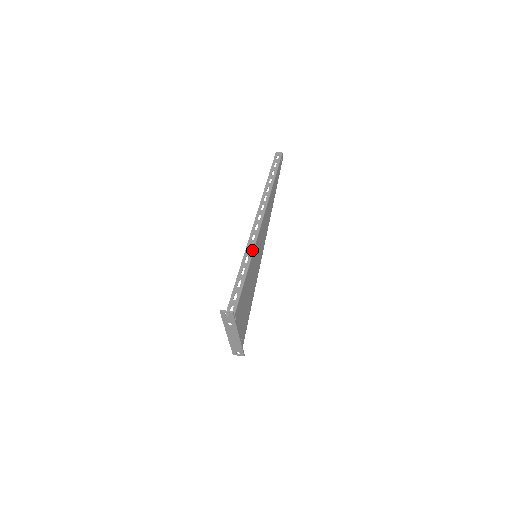
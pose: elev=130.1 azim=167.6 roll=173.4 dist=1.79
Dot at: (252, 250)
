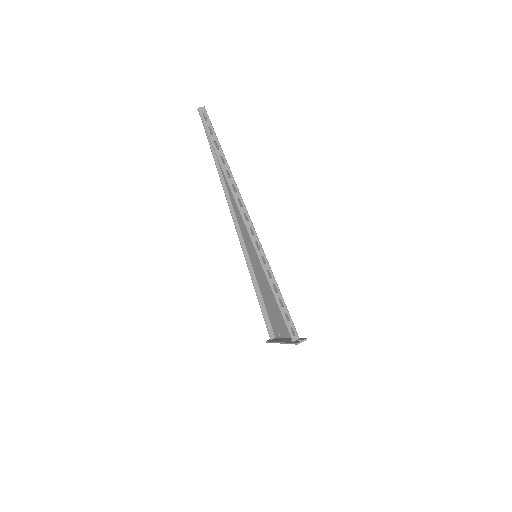
Dot at: (267, 262)
